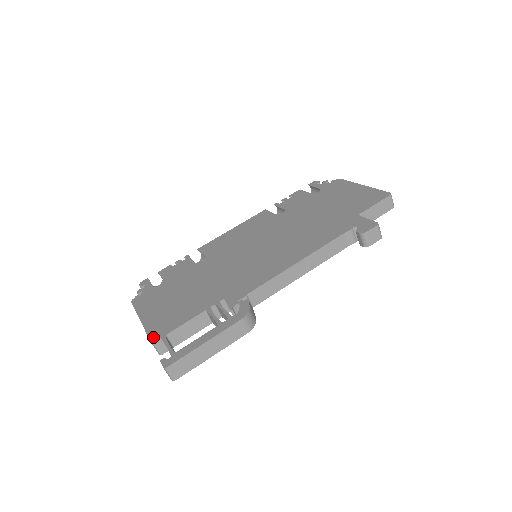
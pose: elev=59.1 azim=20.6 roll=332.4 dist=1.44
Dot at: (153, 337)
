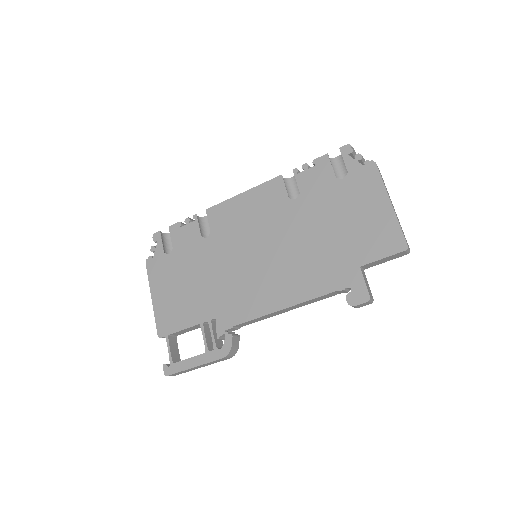
Dot at: (159, 331)
